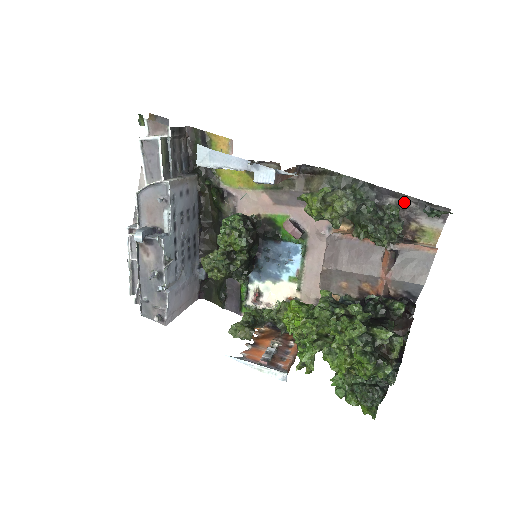
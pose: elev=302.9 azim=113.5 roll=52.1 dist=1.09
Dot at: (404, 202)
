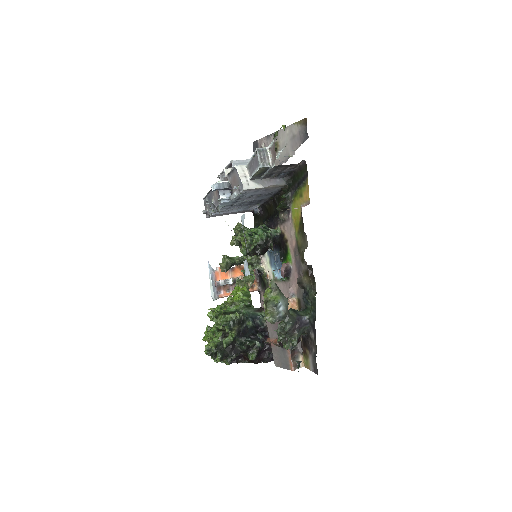
Dot at: (314, 344)
